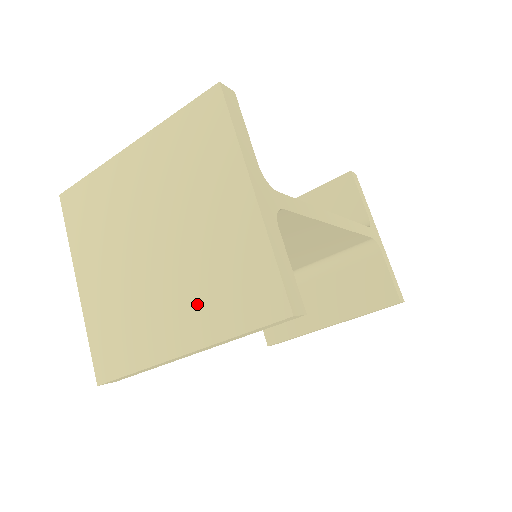
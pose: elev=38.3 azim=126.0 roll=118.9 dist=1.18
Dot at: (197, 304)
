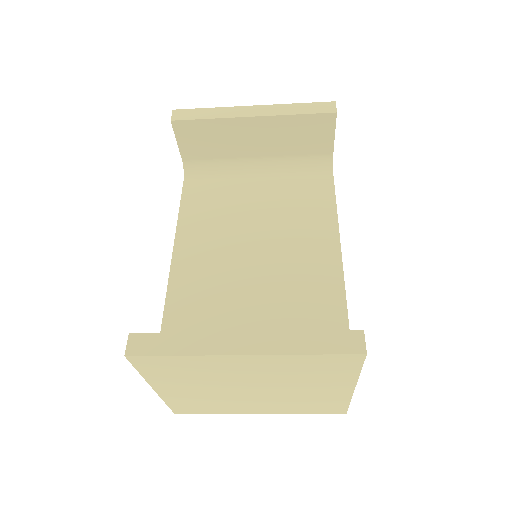
Dot at: (281, 407)
